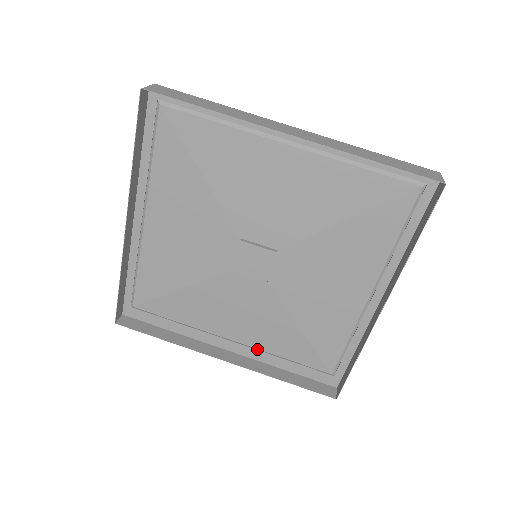
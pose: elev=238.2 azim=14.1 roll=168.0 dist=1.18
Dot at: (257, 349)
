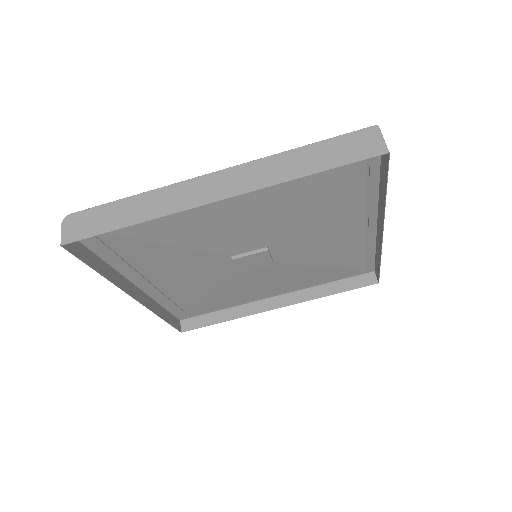
Dot at: (162, 292)
